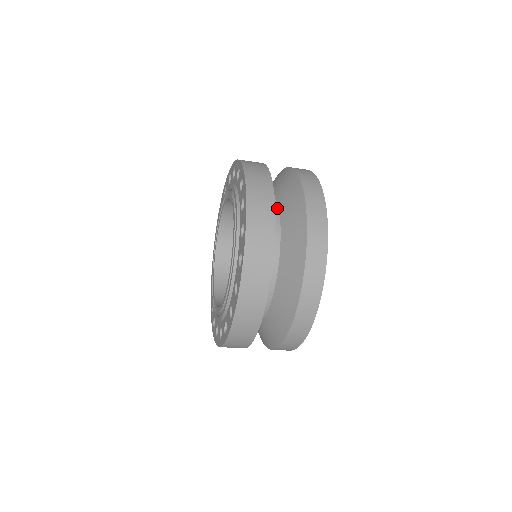
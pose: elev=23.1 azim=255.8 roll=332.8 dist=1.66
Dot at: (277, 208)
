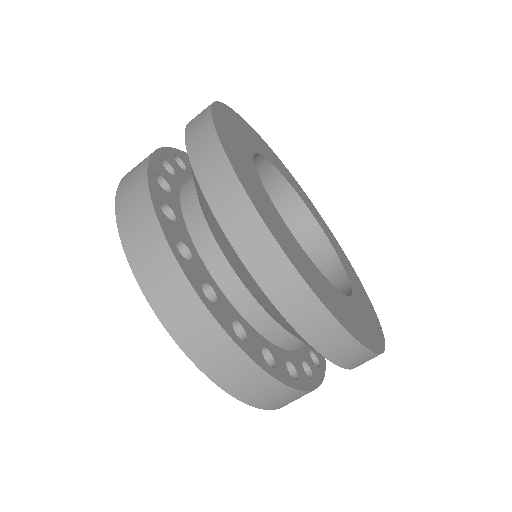
Dot at: (195, 197)
